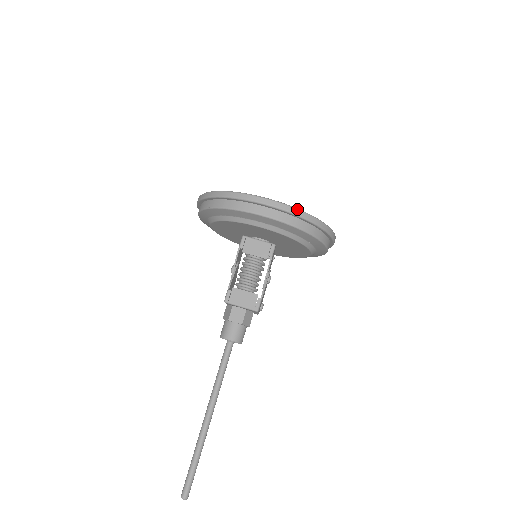
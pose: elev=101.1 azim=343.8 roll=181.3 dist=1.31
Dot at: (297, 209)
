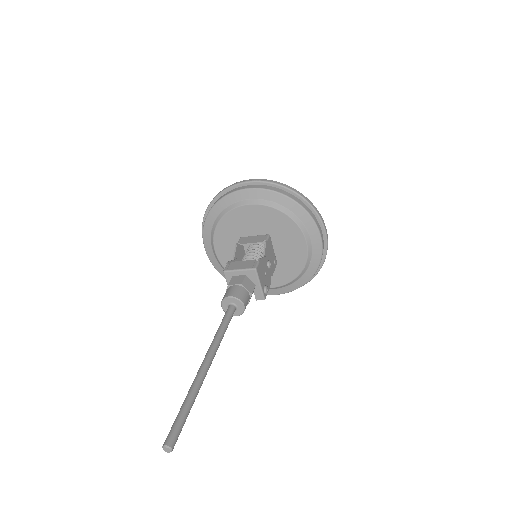
Dot at: (274, 181)
